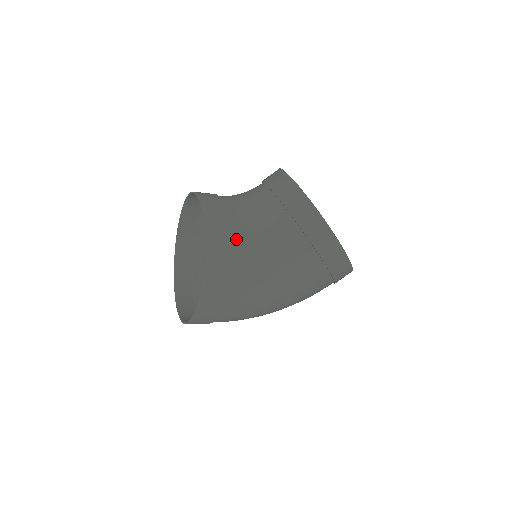
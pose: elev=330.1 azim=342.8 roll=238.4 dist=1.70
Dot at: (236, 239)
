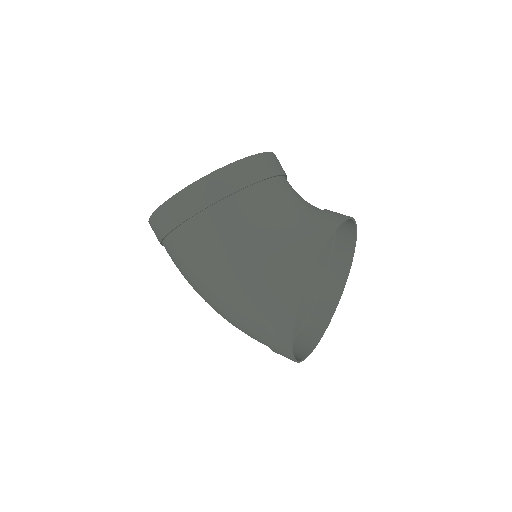
Dot at: (239, 201)
